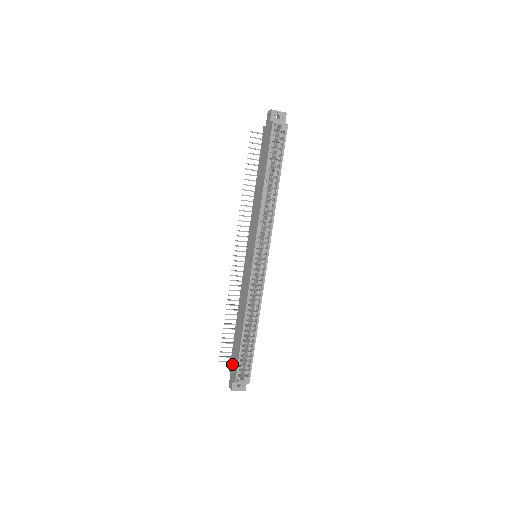
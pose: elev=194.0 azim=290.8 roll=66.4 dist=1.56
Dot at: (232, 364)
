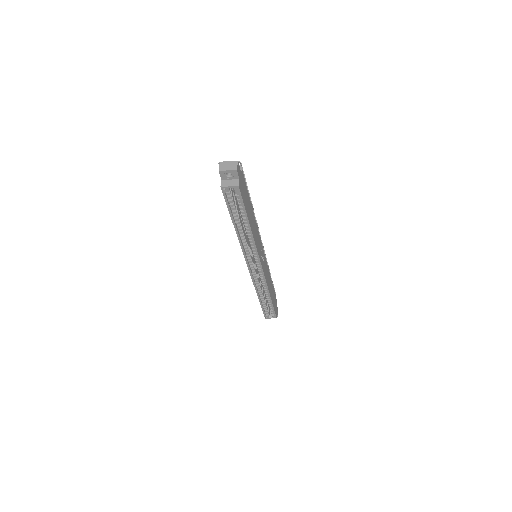
Dot at: occluded
